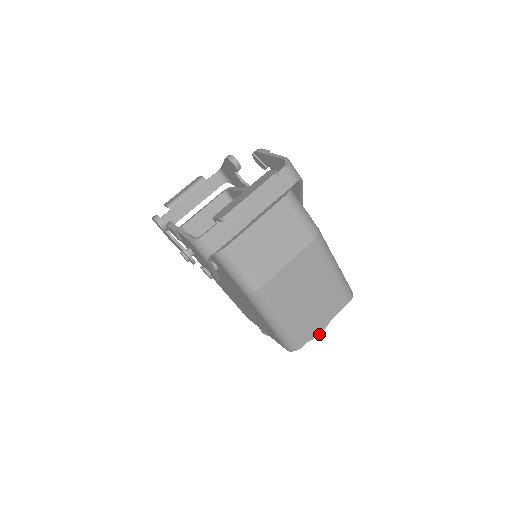
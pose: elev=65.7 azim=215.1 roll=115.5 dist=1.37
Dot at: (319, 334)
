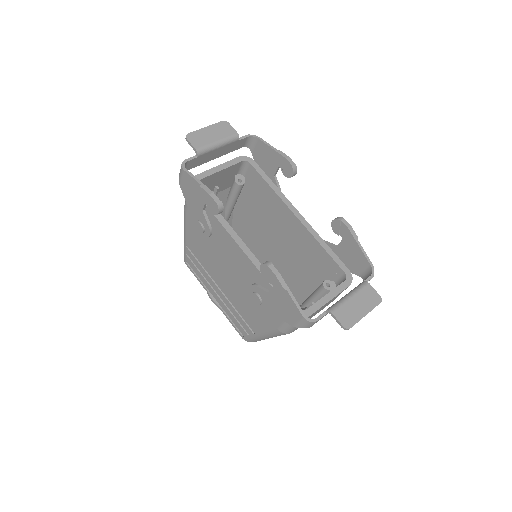
Dot at: occluded
